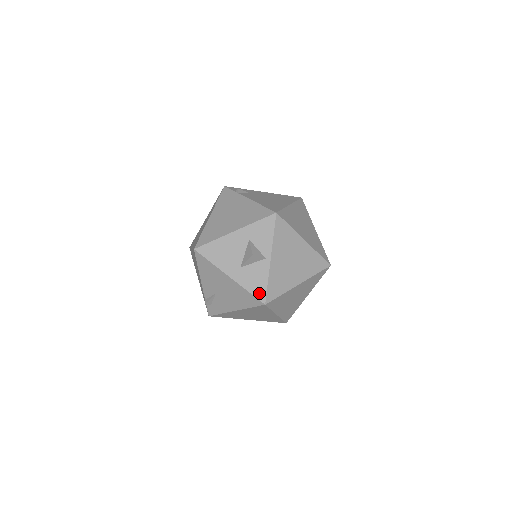
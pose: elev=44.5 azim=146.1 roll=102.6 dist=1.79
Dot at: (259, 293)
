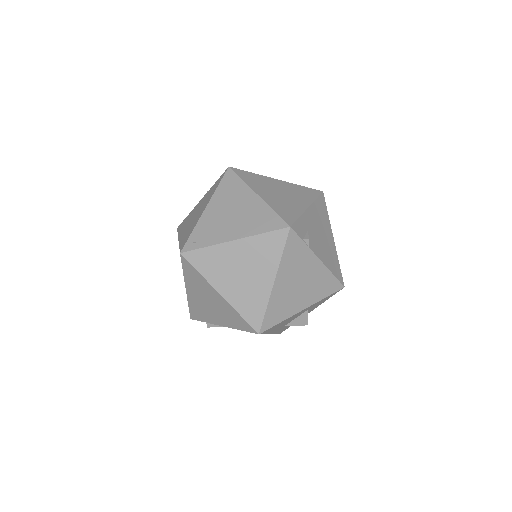
Dot at: (282, 331)
